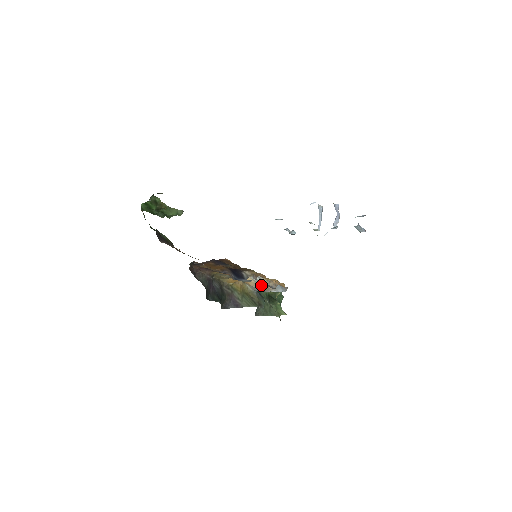
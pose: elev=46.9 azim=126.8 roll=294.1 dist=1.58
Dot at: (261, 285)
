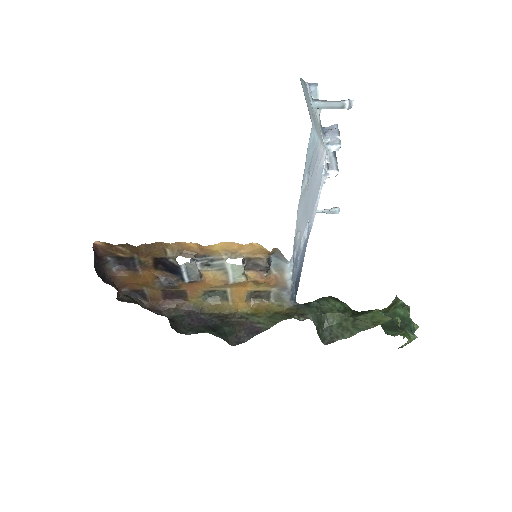
Dot at: (227, 268)
